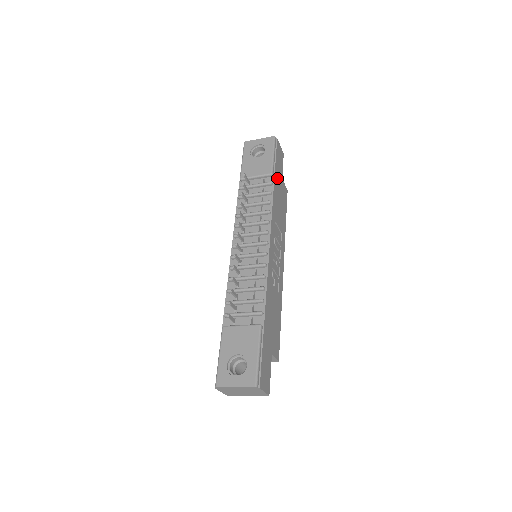
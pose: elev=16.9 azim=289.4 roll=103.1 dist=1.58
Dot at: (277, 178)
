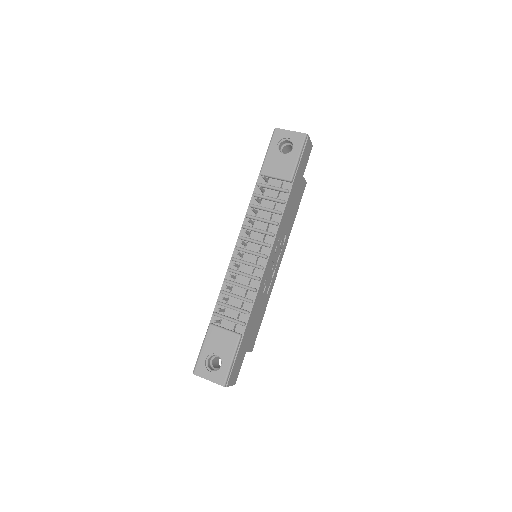
Dot at: (296, 182)
